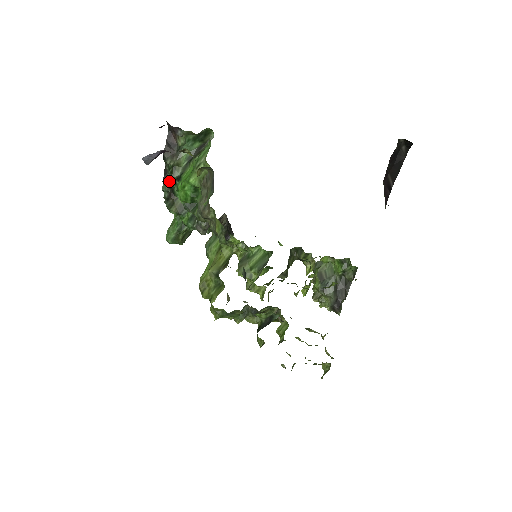
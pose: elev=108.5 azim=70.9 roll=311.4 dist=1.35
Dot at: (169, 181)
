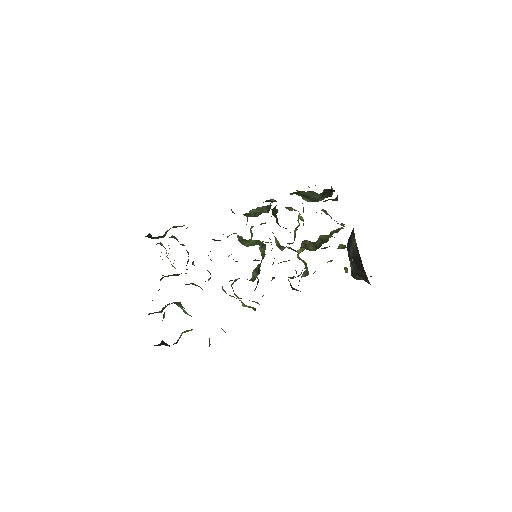
Dot at: occluded
